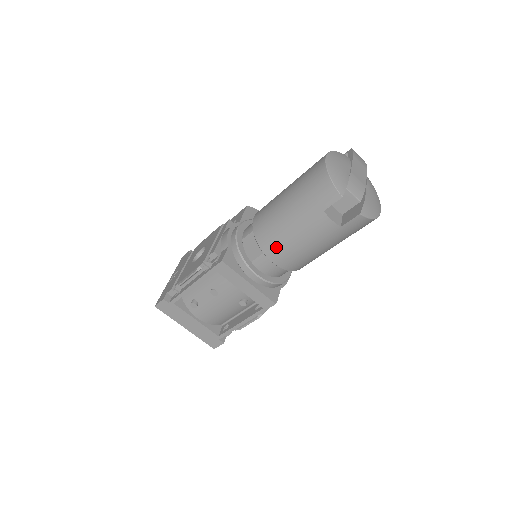
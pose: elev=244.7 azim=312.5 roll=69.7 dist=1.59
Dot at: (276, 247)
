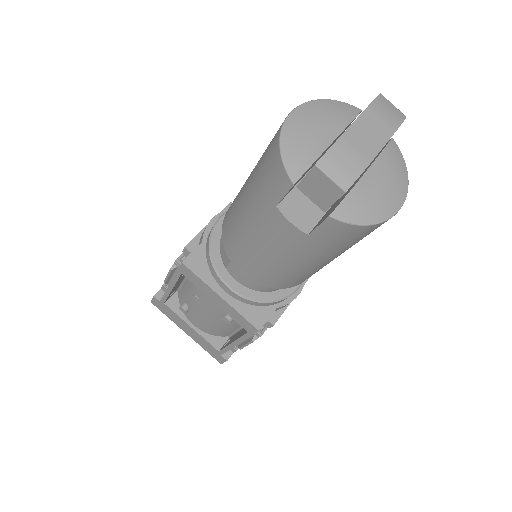
Dot at: (238, 253)
